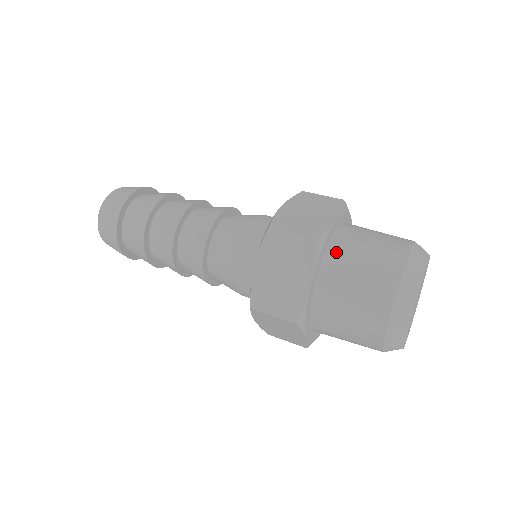
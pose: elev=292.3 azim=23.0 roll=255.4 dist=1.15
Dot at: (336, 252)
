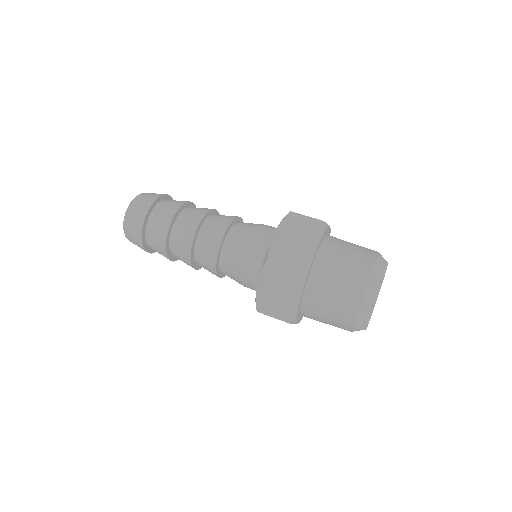
Dot at: (332, 239)
